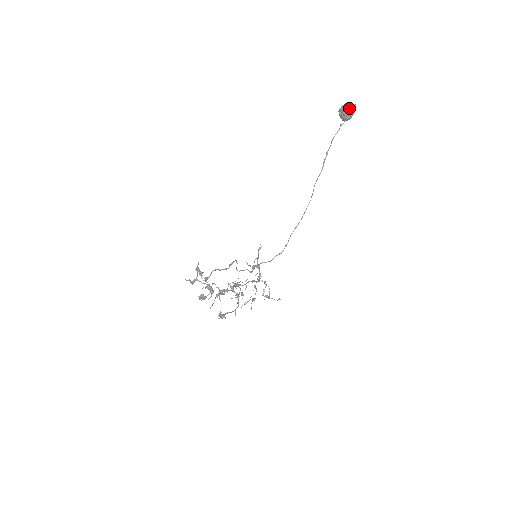
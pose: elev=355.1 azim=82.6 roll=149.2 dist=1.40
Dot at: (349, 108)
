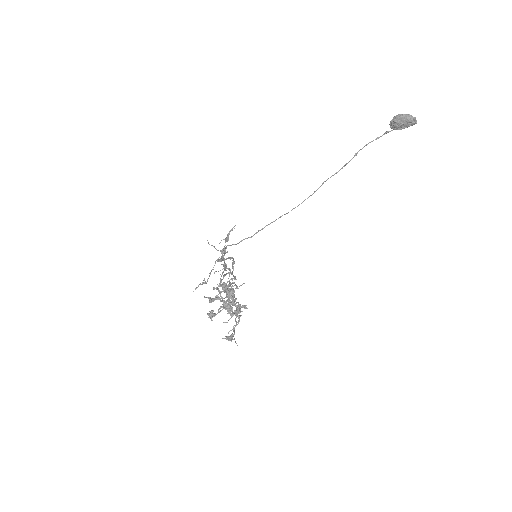
Dot at: (410, 121)
